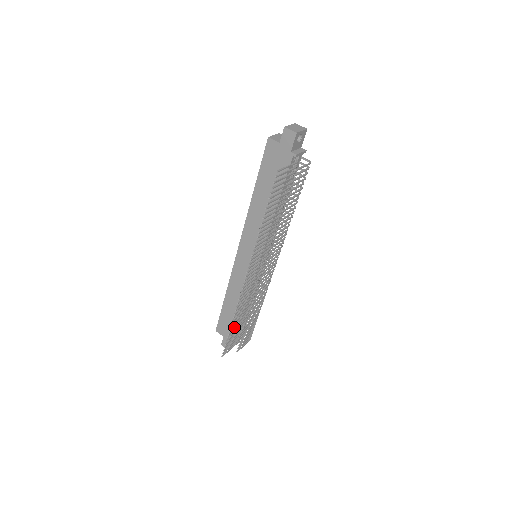
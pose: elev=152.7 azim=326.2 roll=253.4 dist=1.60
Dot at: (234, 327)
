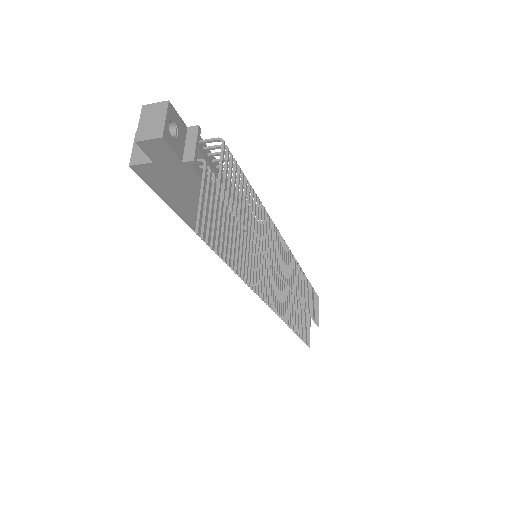
Dot at: (299, 326)
